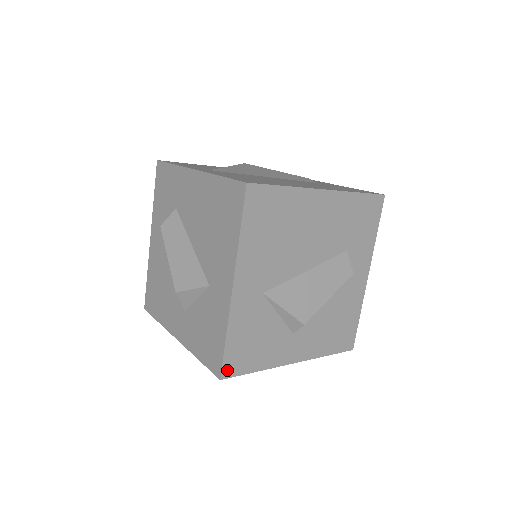
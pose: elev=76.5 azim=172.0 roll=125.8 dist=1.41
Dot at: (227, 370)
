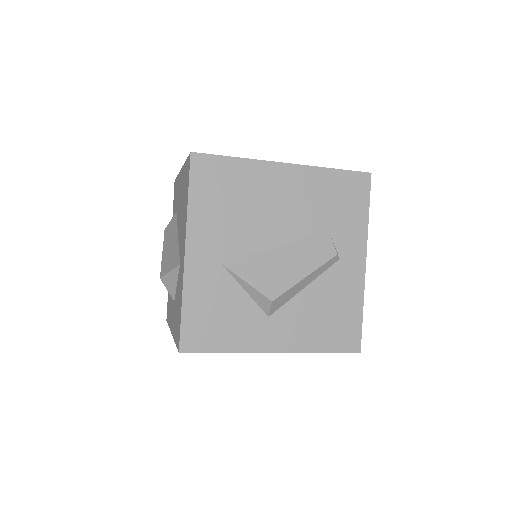
Dot at: (186, 343)
